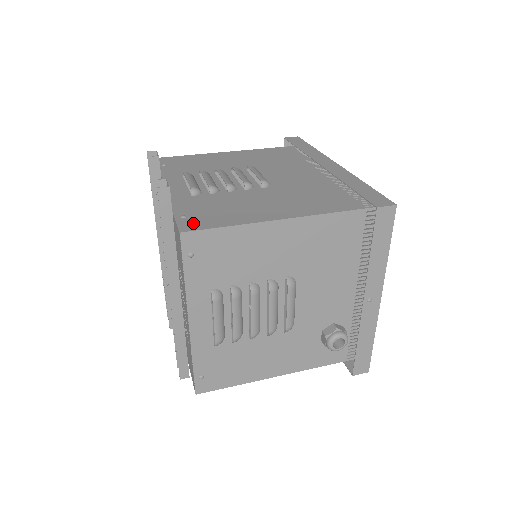
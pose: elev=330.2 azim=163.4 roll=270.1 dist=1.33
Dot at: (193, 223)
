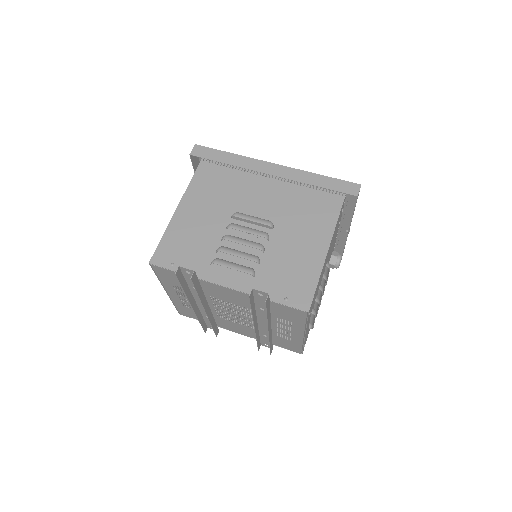
Dot at: (300, 299)
